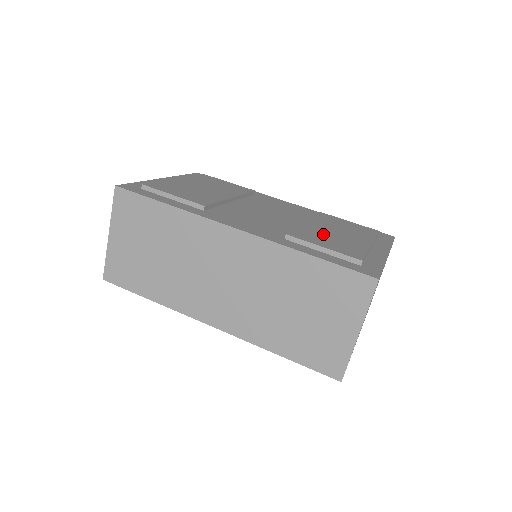
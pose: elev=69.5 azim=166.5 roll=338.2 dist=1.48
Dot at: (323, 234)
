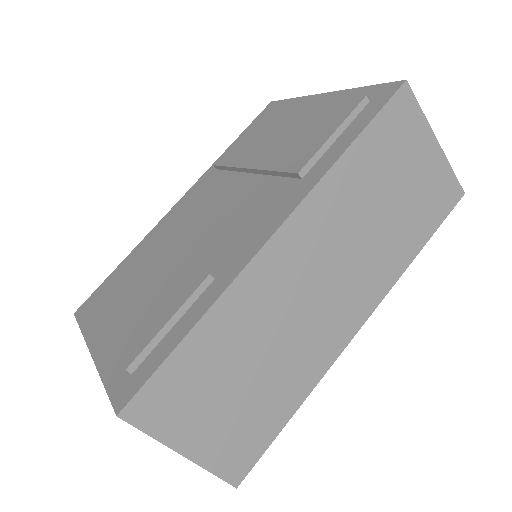
Dot at: (288, 144)
